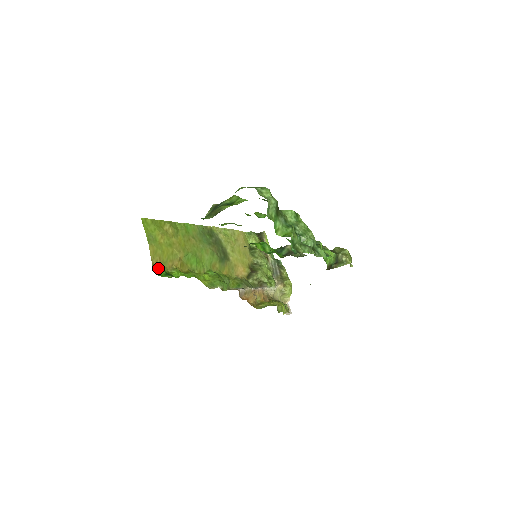
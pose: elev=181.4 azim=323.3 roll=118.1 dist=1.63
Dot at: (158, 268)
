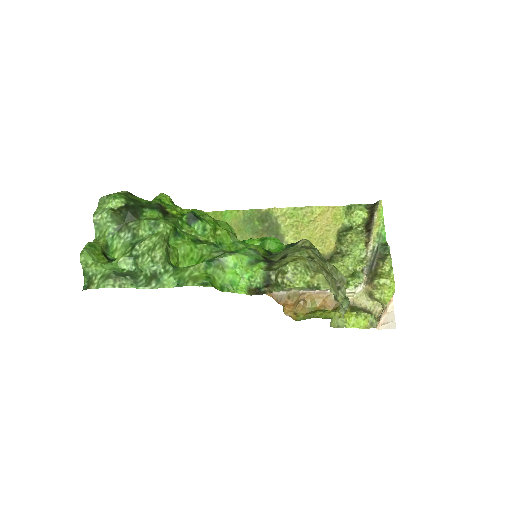
Dot at: occluded
